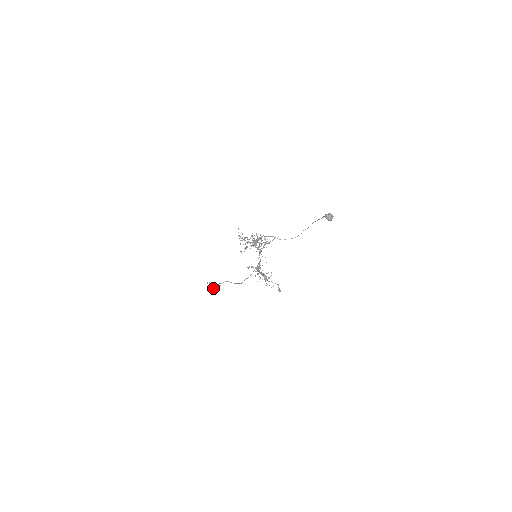
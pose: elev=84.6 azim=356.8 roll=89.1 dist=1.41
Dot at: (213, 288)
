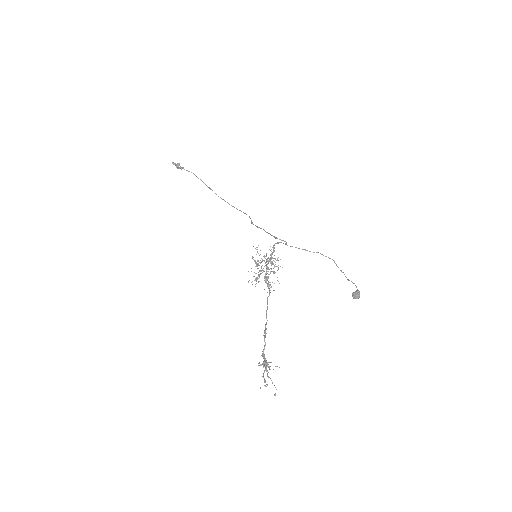
Dot at: occluded
